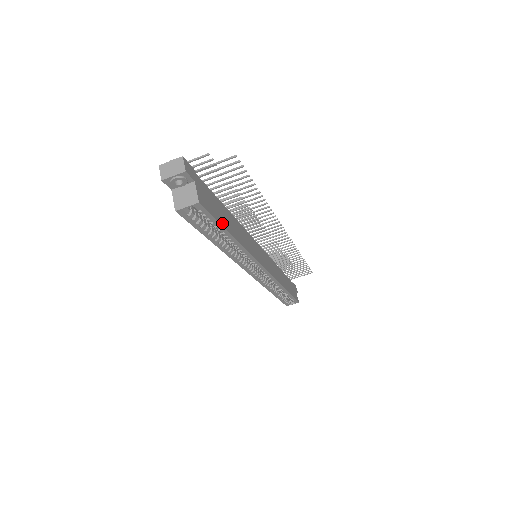
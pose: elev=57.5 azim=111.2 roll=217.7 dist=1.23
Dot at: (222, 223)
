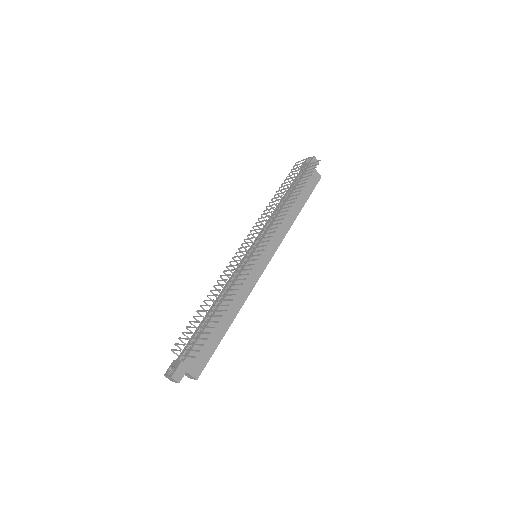
Dot at: (216, 344)
